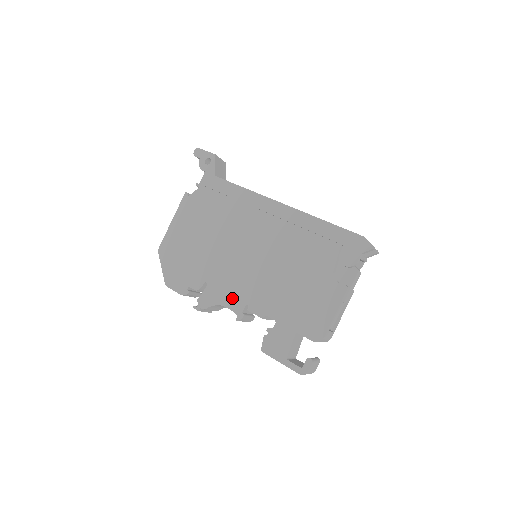
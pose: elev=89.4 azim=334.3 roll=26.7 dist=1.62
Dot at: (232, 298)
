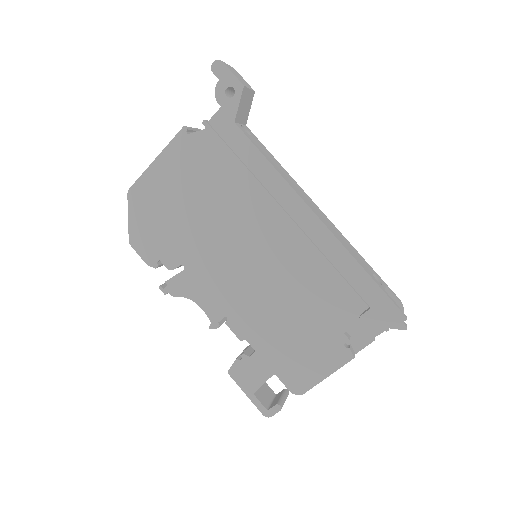
Dot at: (211, 301)
